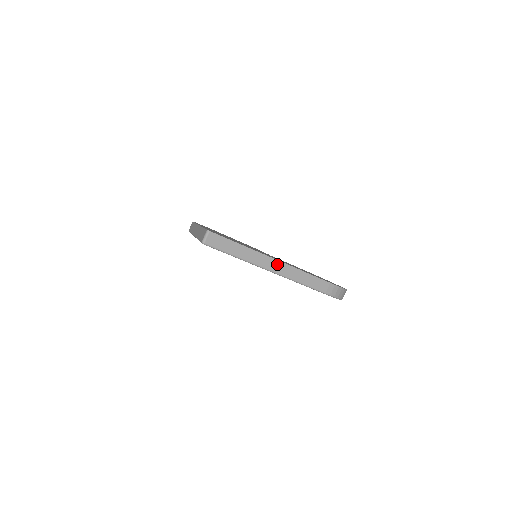
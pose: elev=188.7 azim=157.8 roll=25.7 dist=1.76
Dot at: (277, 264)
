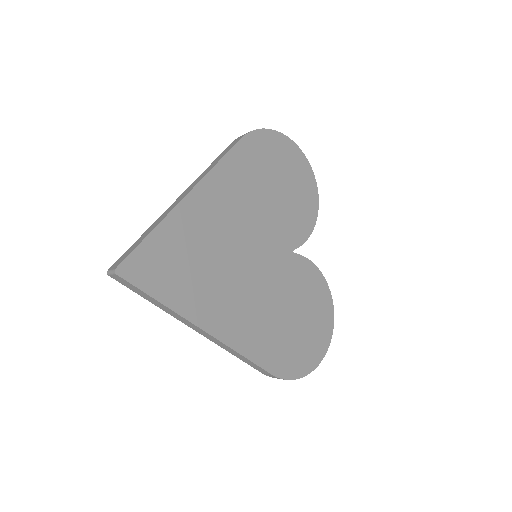
Dot at: (205, 333)
